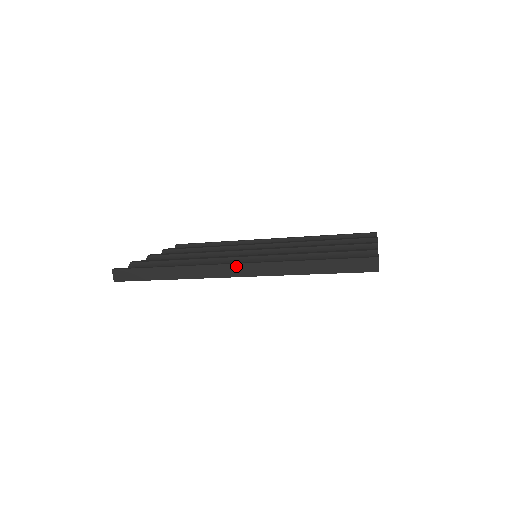
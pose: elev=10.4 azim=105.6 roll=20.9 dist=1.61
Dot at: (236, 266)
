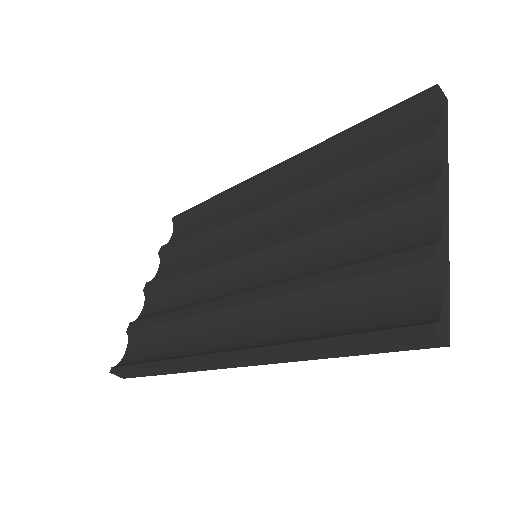
Dot at: (222, 361)
